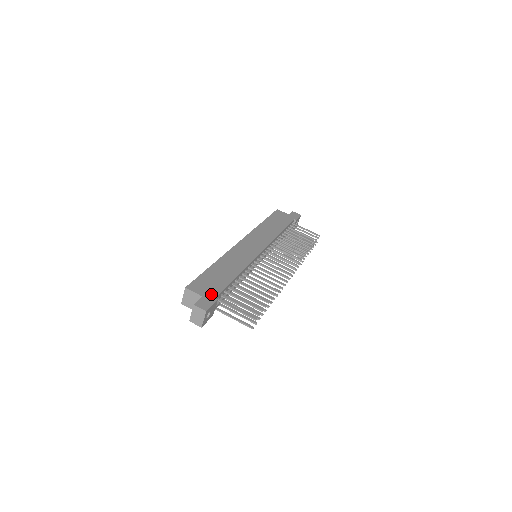
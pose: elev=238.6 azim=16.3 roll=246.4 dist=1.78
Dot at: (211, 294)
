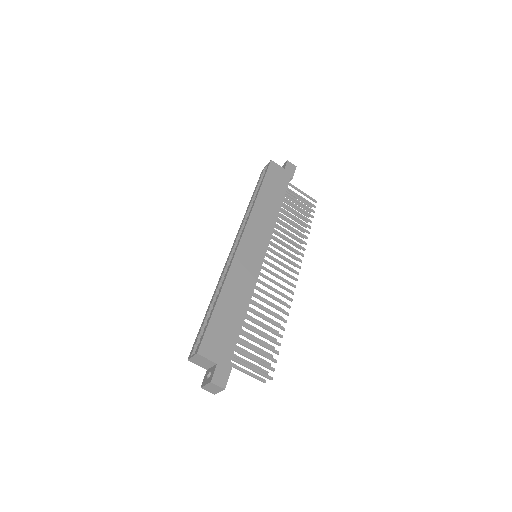
Dot at: (225, 356)
